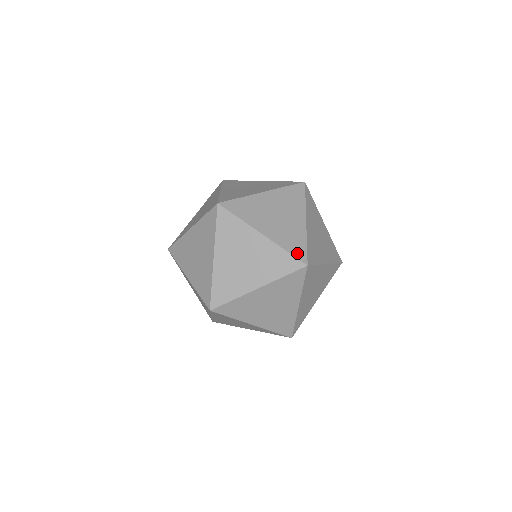
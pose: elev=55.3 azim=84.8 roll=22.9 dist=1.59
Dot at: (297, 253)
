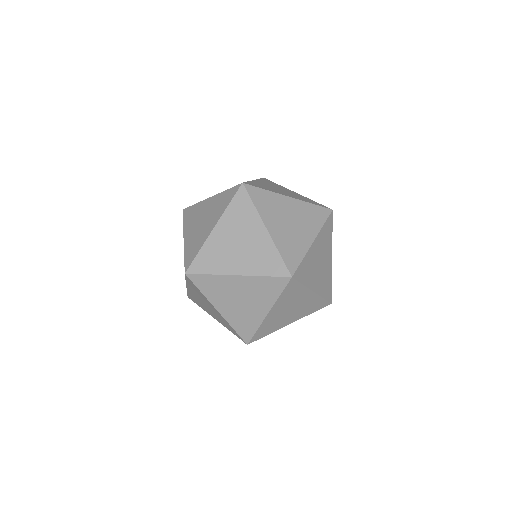
Dot at: occluded
